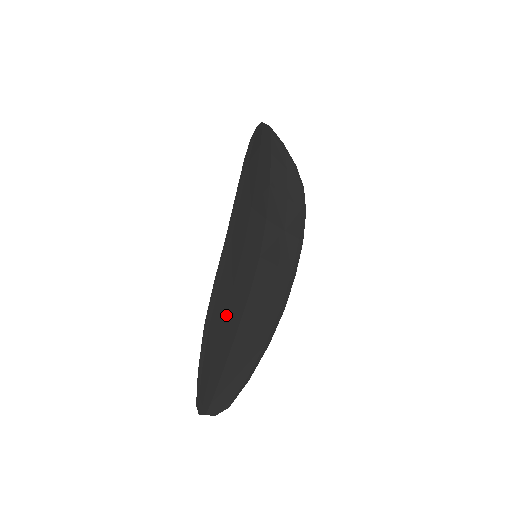
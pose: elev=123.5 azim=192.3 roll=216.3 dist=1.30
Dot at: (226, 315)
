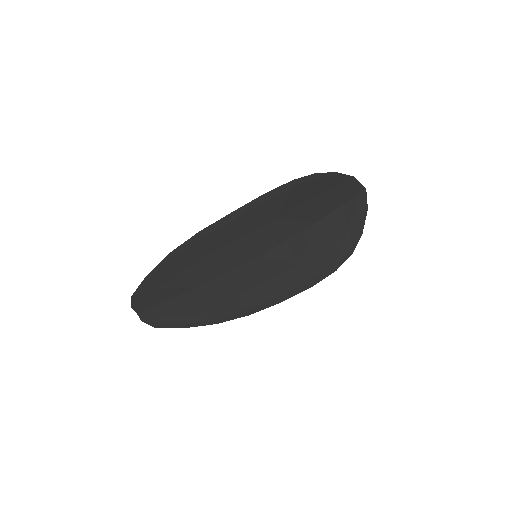
Dot at: (194, 266)
